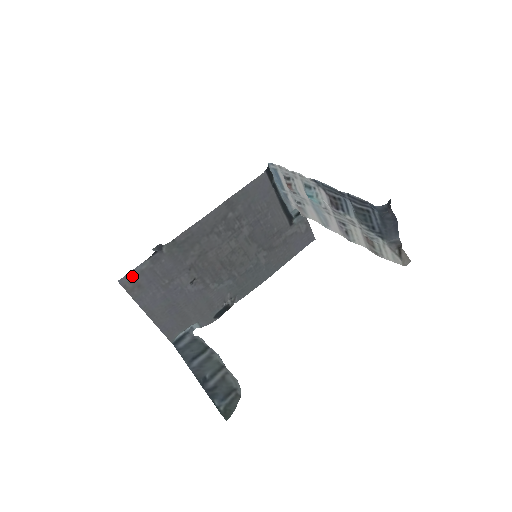
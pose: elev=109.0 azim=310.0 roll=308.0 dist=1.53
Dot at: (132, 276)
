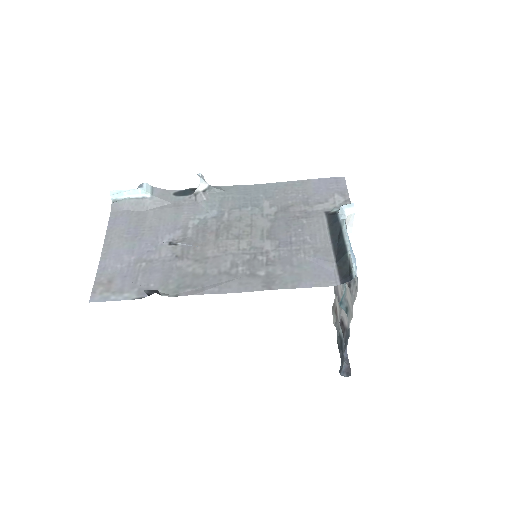
Dot at: (108, 296)
